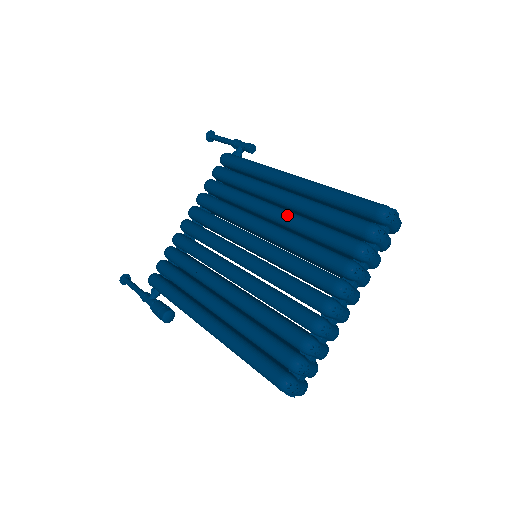
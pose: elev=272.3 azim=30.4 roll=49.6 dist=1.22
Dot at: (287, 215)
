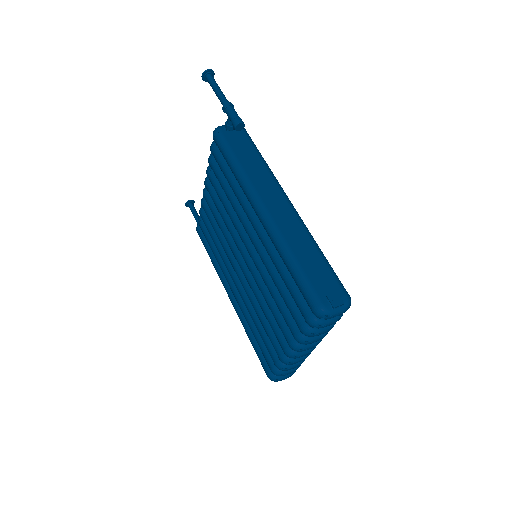
Dot at: (260, 254)
